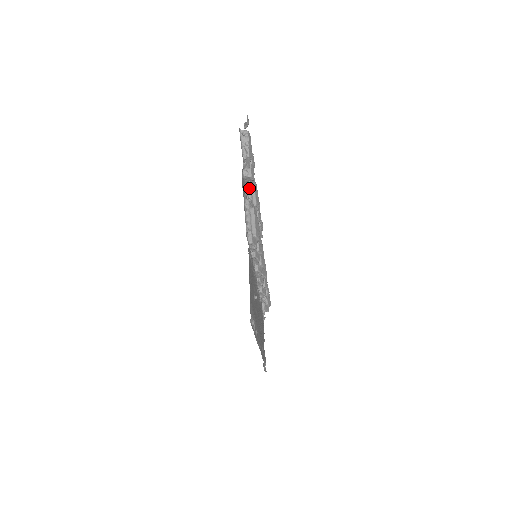
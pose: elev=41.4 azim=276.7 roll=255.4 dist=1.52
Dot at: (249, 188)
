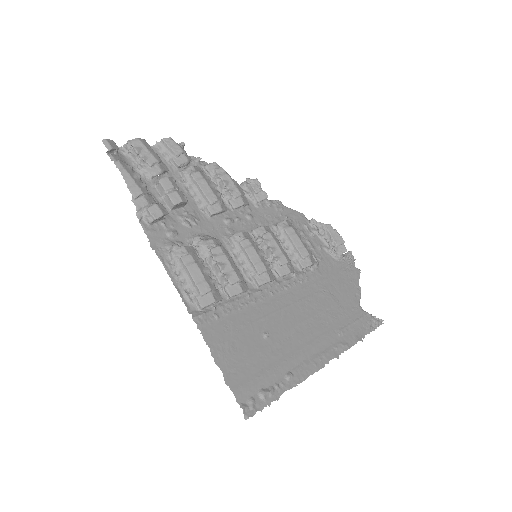
Dot at: (182, 205)
